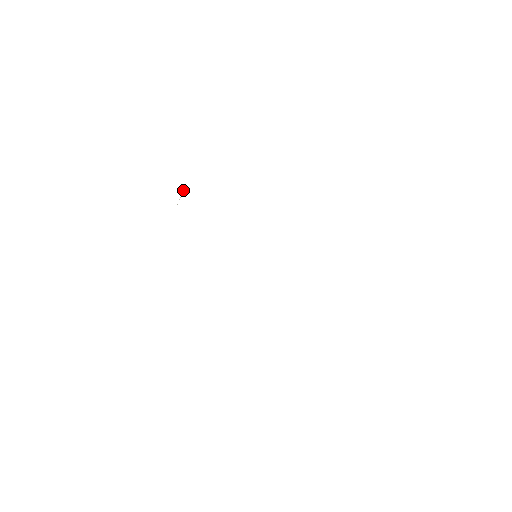
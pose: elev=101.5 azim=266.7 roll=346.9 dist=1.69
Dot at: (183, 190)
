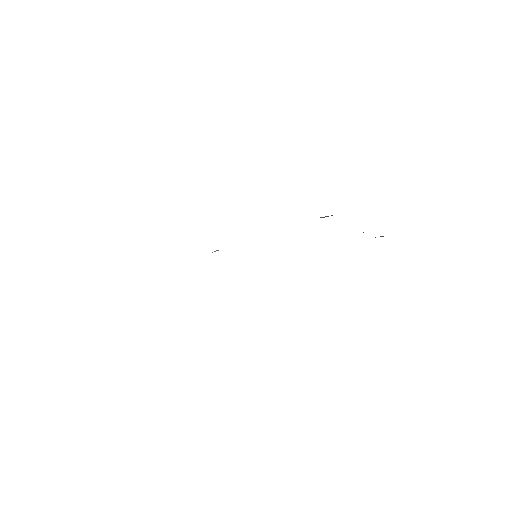
Dot at: occluded
